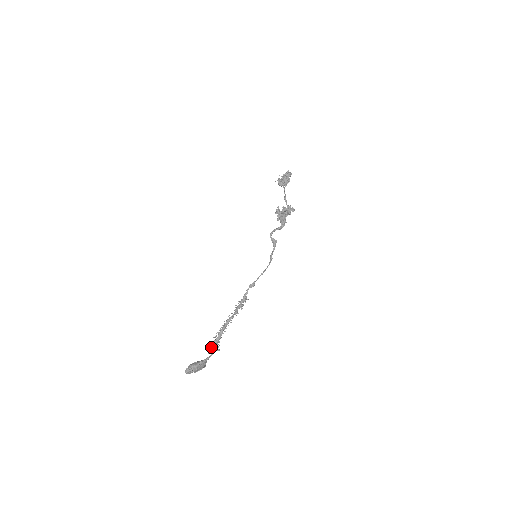
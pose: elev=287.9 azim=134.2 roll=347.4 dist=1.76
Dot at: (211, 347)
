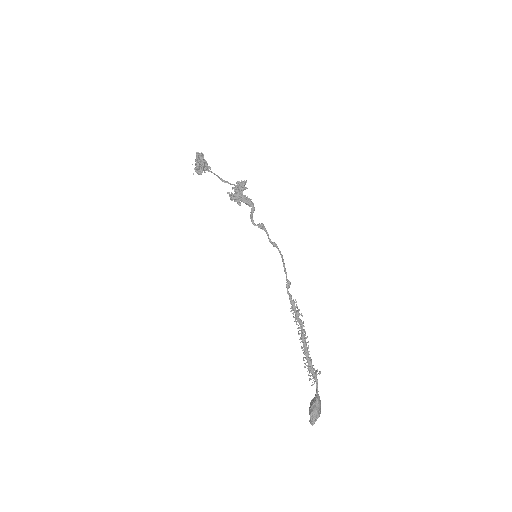
Dot at: (310, 378)
